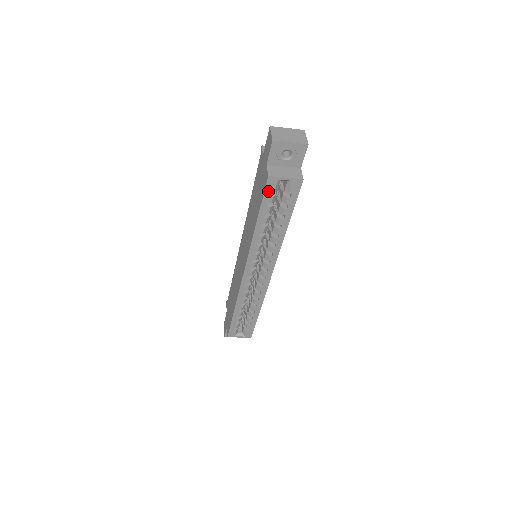
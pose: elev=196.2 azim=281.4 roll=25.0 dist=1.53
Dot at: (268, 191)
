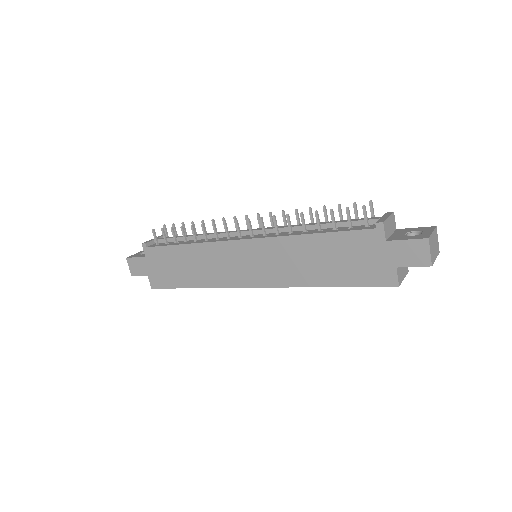
Dot at: (378, 285)
